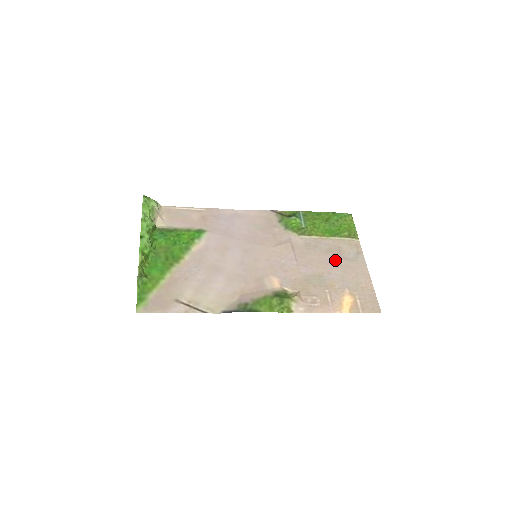
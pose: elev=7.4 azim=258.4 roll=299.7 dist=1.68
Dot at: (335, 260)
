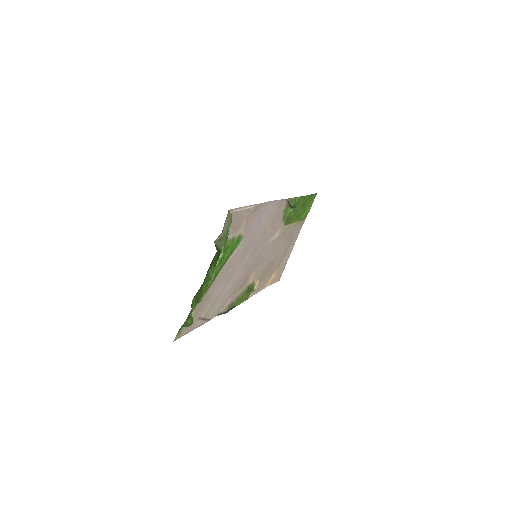
Dot at: (286, 245)
